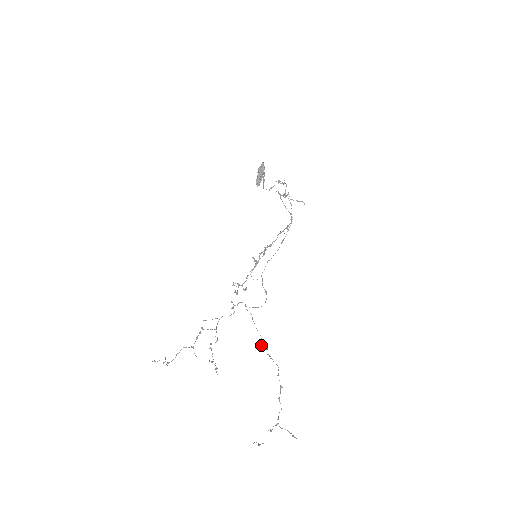
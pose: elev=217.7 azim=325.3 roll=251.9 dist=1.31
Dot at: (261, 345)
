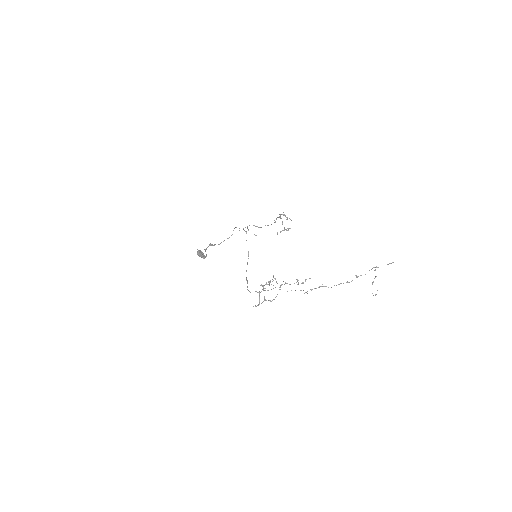
Dot at: occluded
